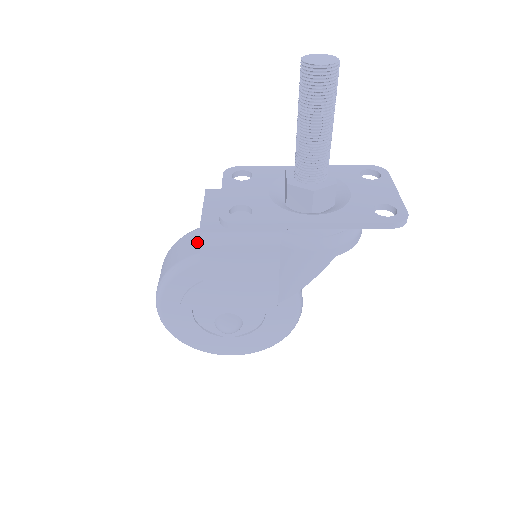
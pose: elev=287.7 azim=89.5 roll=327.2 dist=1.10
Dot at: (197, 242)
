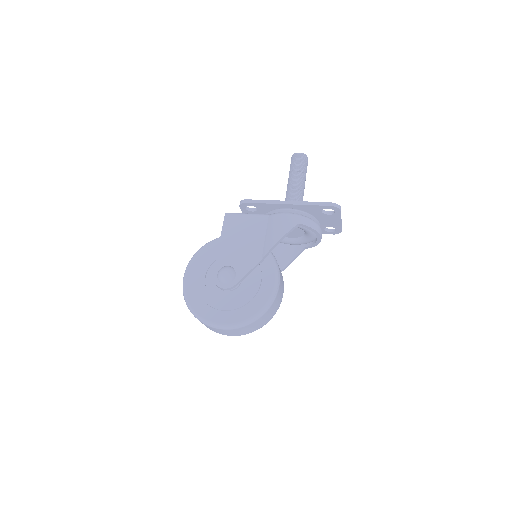
Dot at: occluded
